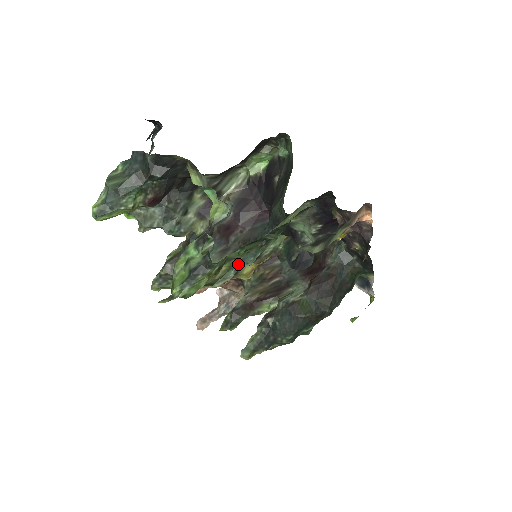
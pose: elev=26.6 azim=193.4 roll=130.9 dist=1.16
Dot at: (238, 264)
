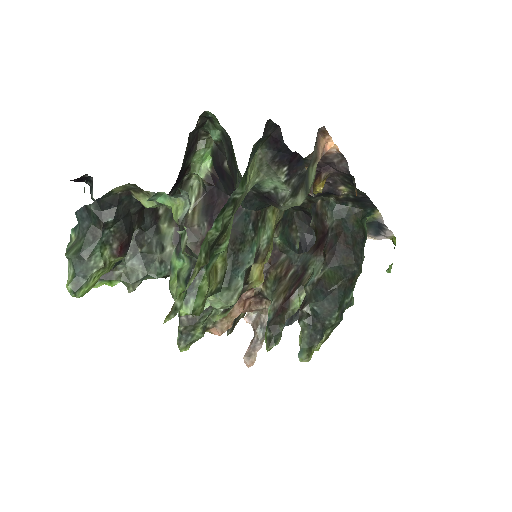
Dot at: (240, 268)
